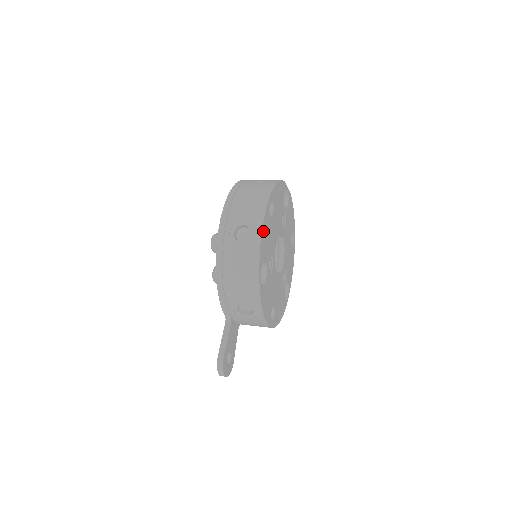
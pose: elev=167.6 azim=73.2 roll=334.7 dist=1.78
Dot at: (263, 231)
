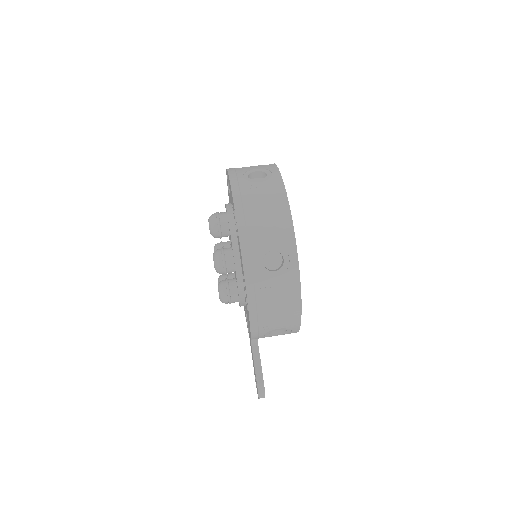
Dot at: (296, 252)
